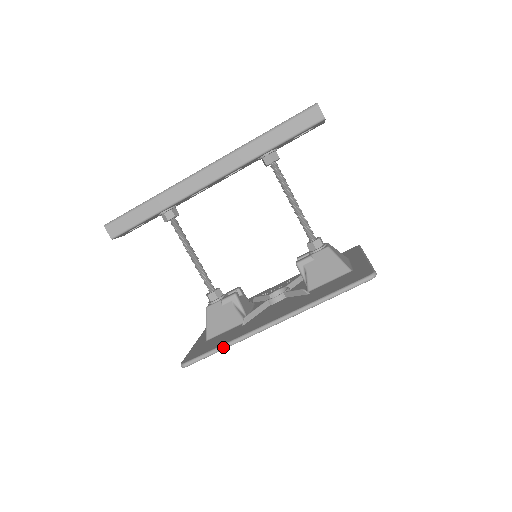
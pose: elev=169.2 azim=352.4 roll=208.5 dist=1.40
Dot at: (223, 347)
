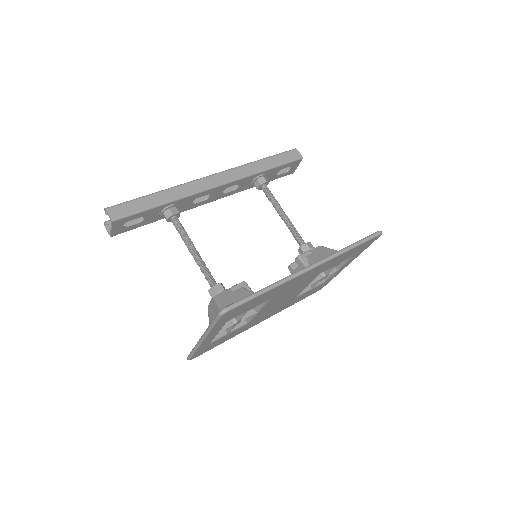
Dot at: (267, 288)
